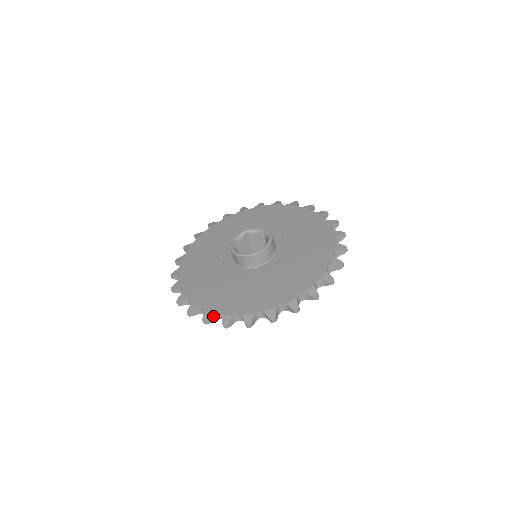
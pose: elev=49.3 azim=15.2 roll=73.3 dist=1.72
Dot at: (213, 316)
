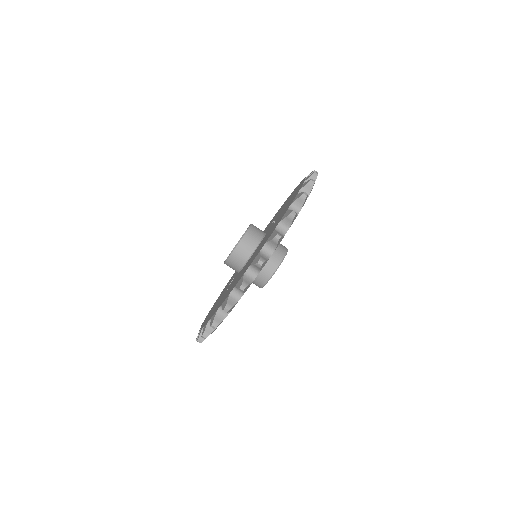
Dot at: (209, 326)
